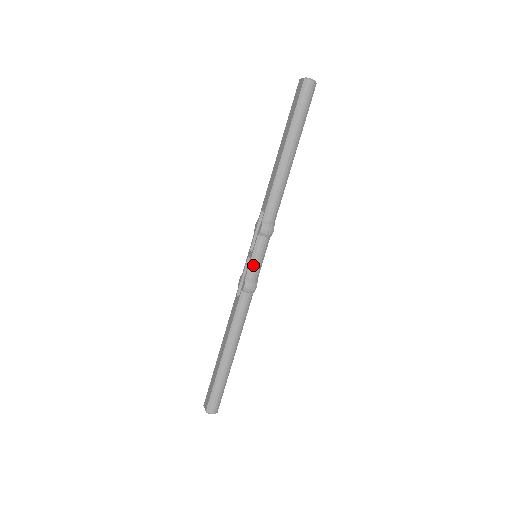
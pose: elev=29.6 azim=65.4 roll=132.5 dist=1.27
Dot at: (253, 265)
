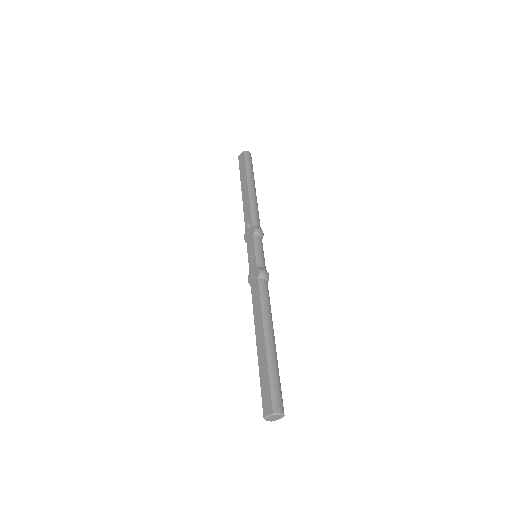
Dot at: (259, 257)
